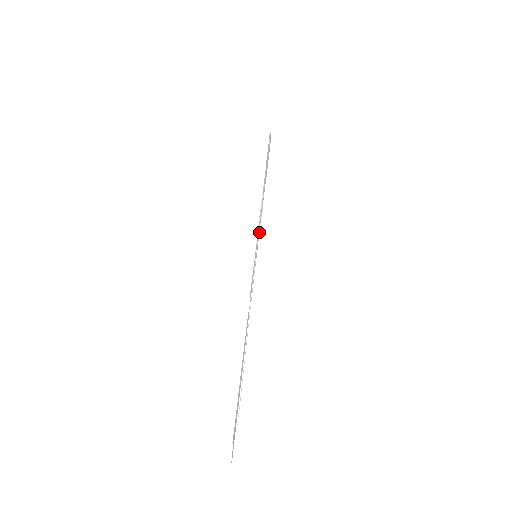
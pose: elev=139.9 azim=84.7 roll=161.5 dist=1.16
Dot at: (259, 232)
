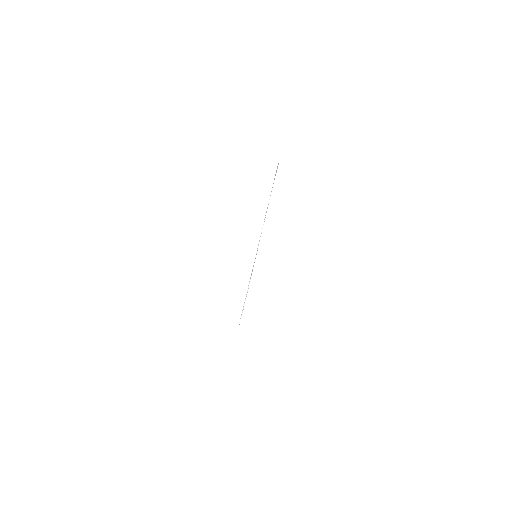
Dot at: occluded
